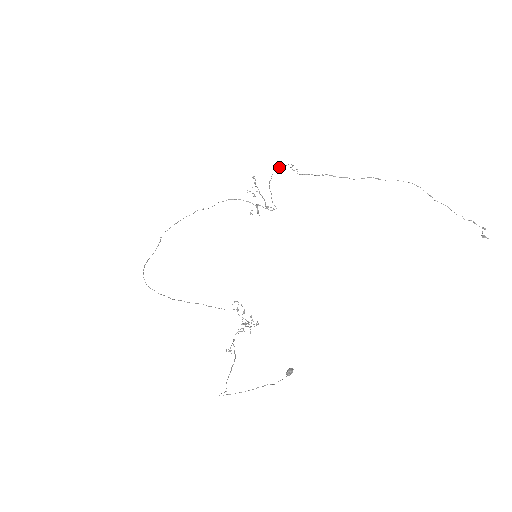
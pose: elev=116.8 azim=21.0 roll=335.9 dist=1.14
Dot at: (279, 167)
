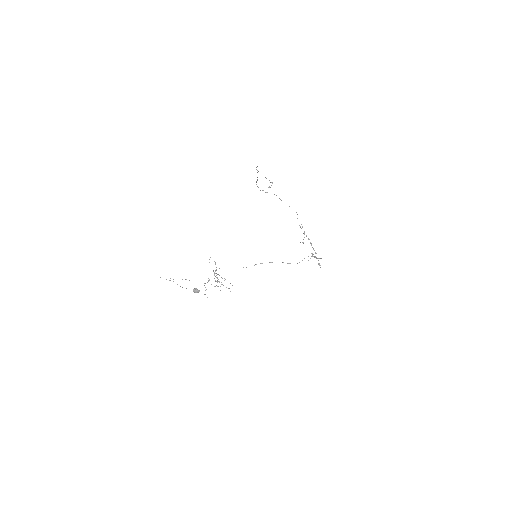
Dot at: occluded
